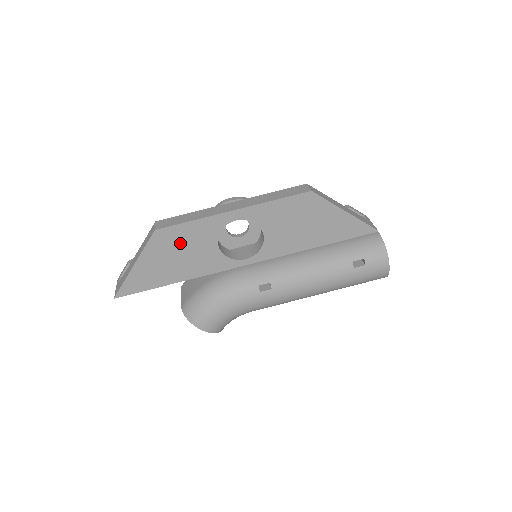
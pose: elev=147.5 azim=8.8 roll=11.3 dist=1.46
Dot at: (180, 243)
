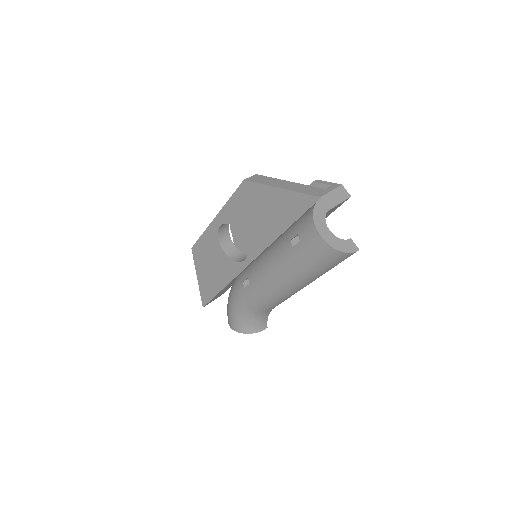
Dot at: (206, 255)
